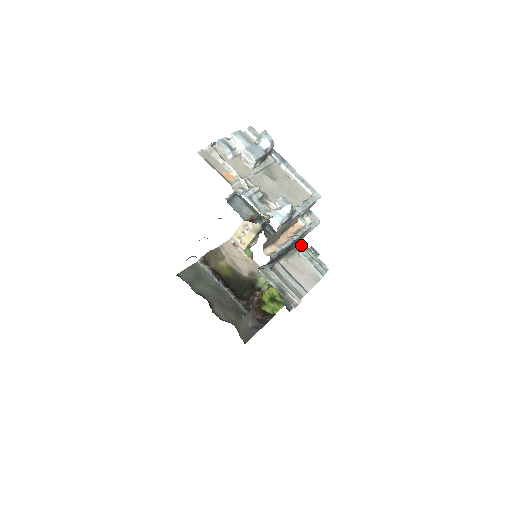
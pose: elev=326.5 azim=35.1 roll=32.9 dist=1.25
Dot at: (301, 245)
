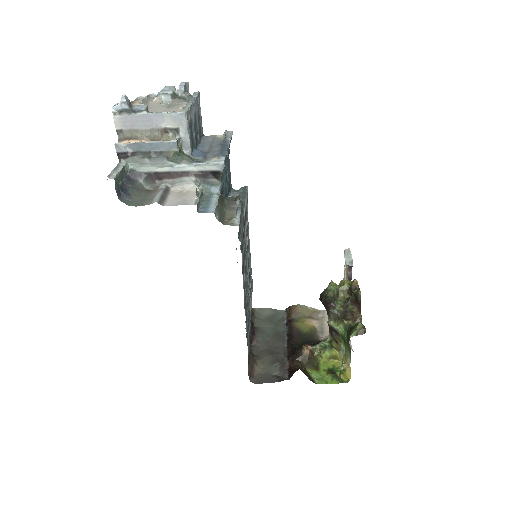
Dot at: (234, 205)
